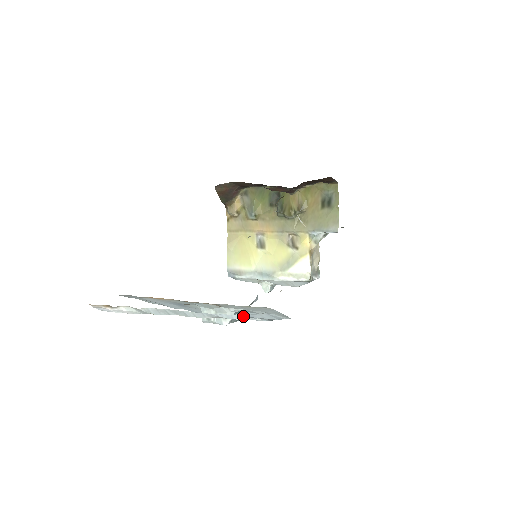
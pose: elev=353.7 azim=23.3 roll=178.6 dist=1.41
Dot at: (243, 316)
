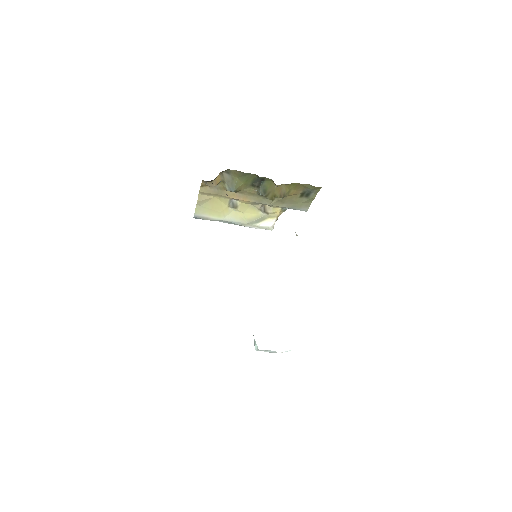
Dot at: occluded
